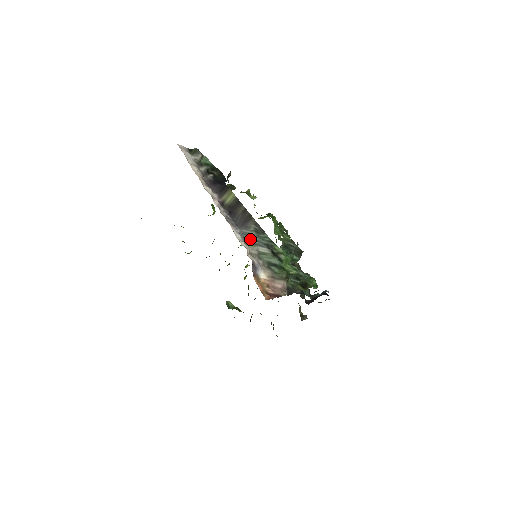
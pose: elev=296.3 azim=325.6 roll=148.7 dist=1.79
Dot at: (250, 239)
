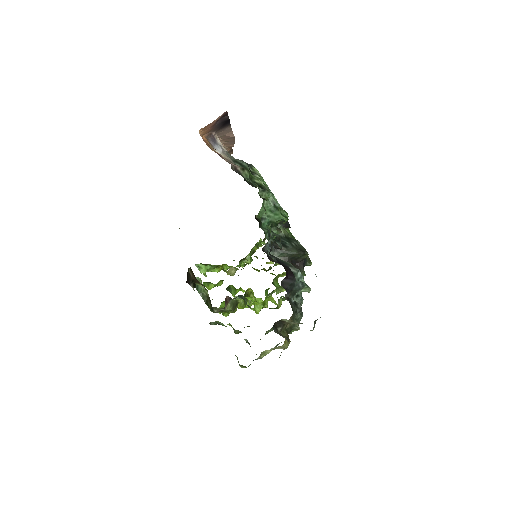
Dot at: occluded
